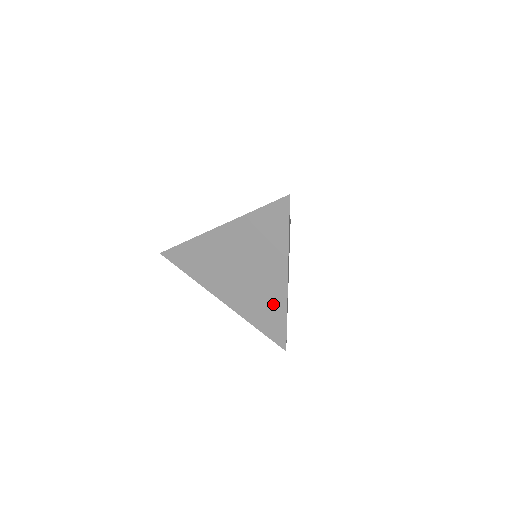
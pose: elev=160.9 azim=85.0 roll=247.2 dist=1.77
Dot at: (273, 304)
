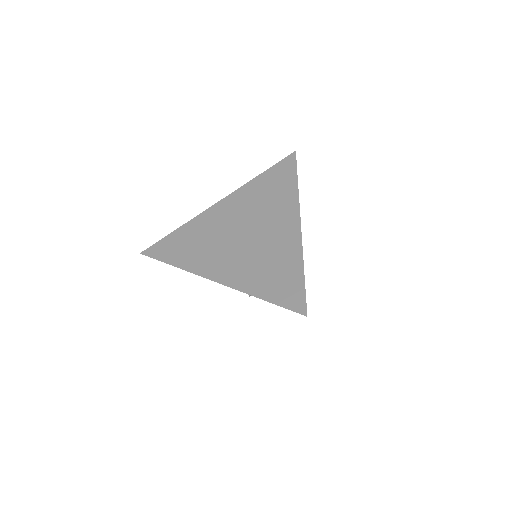
Dot at: (284, 257)
